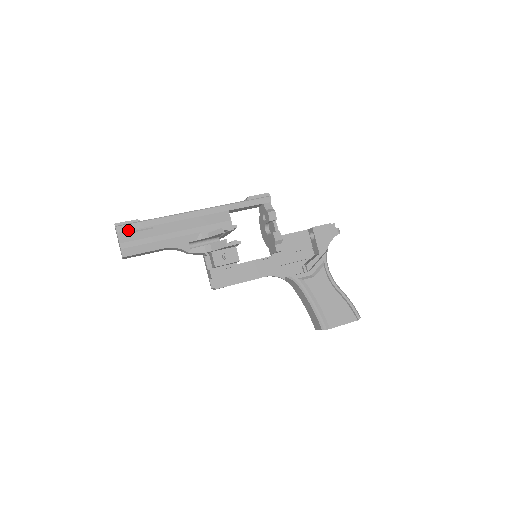
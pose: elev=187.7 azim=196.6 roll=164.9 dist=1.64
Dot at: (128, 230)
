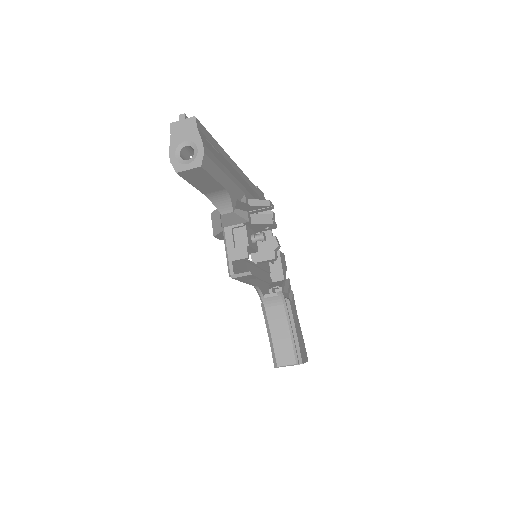
Dot at: (204, 134)
